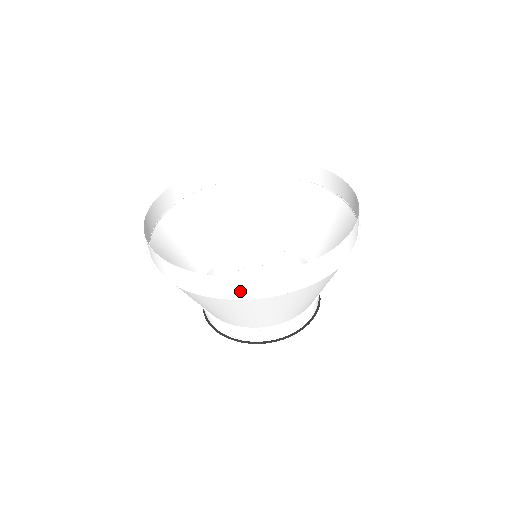
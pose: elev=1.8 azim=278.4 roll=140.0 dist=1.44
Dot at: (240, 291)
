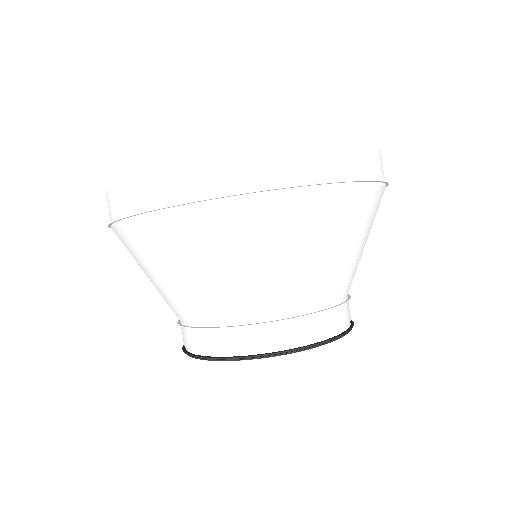
Dot at: (204, 187)
